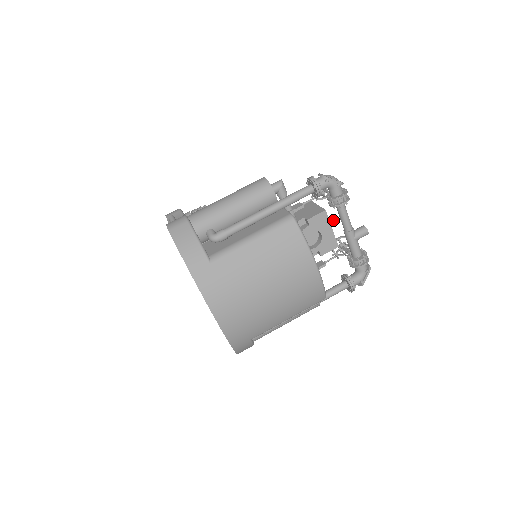
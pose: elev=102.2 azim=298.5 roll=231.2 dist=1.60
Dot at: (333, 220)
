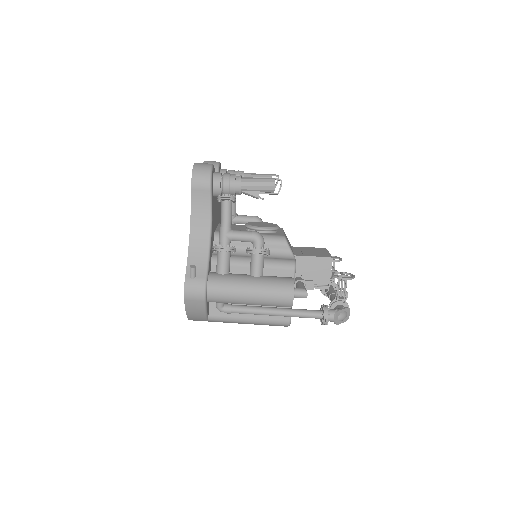
Dot at: occluded
